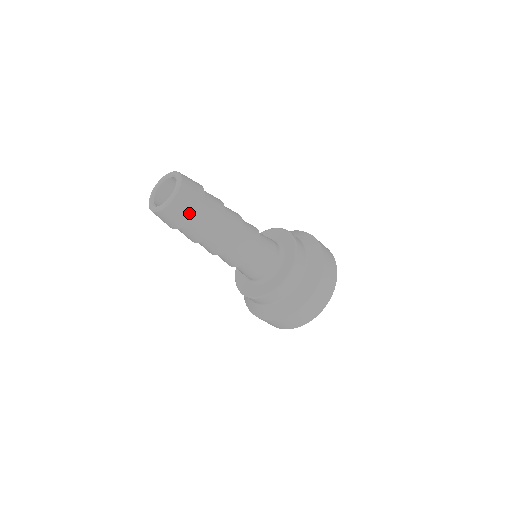
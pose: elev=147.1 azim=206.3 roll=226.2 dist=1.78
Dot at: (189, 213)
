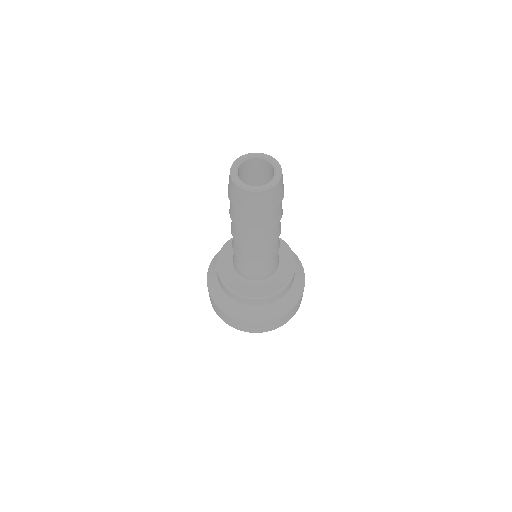
Dot at: (283, 191)
